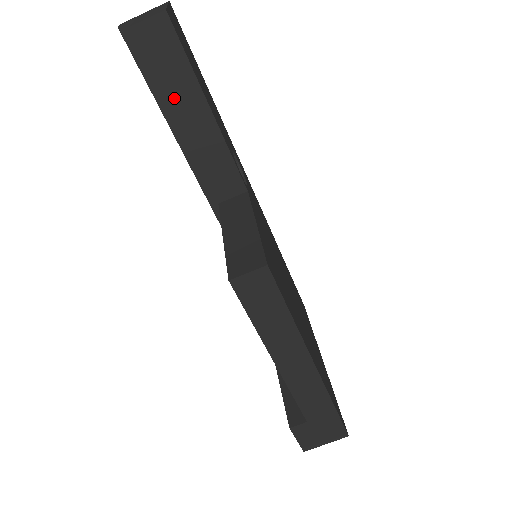
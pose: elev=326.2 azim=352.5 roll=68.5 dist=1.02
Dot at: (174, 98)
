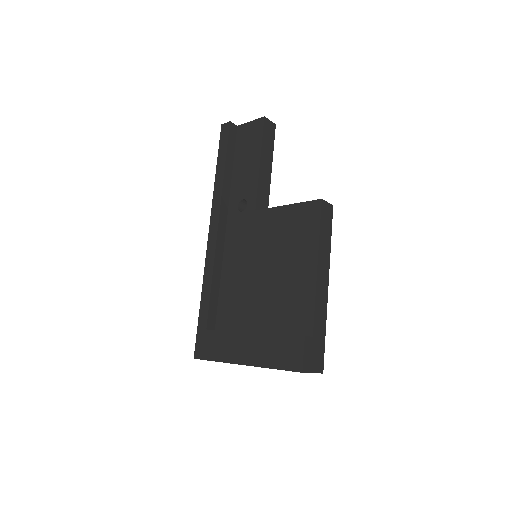
Dot at: (264, 151)
